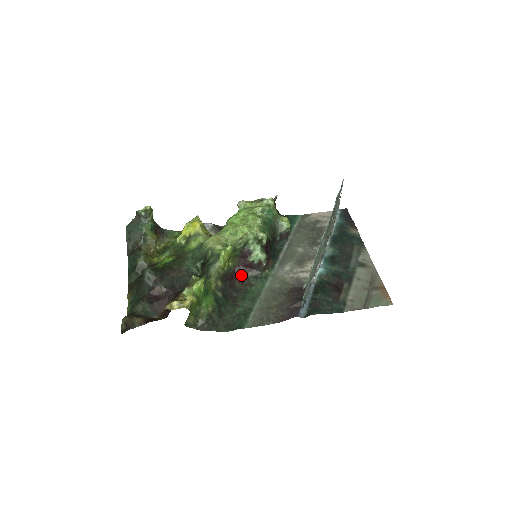
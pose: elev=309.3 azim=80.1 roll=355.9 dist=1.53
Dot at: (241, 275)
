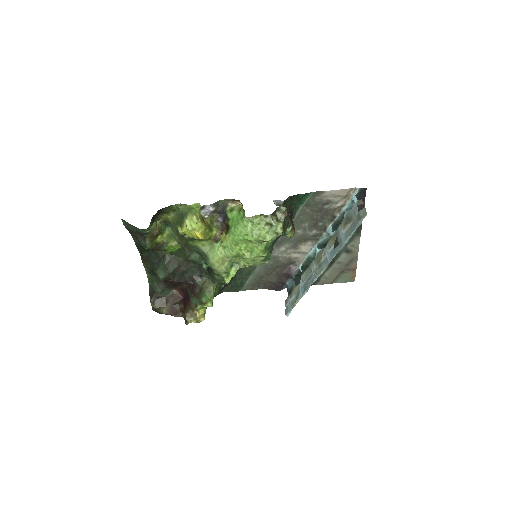
Dot at: occluded
